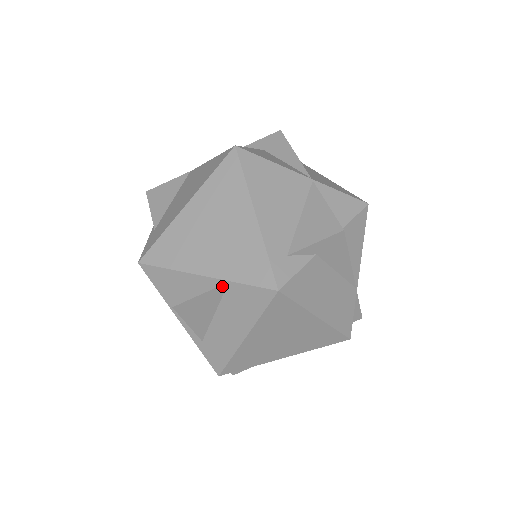
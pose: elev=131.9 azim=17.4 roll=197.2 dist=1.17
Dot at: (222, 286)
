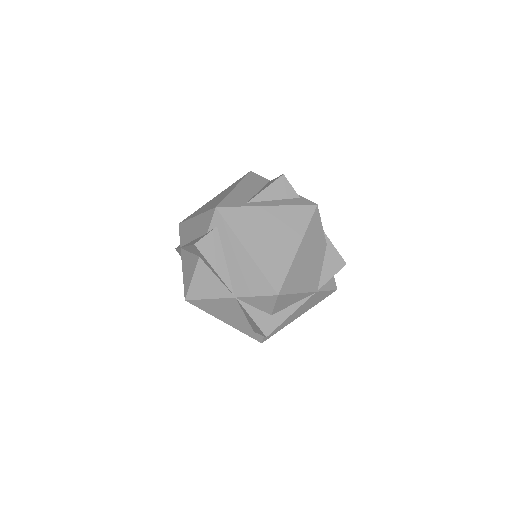
Dot at: occluded
